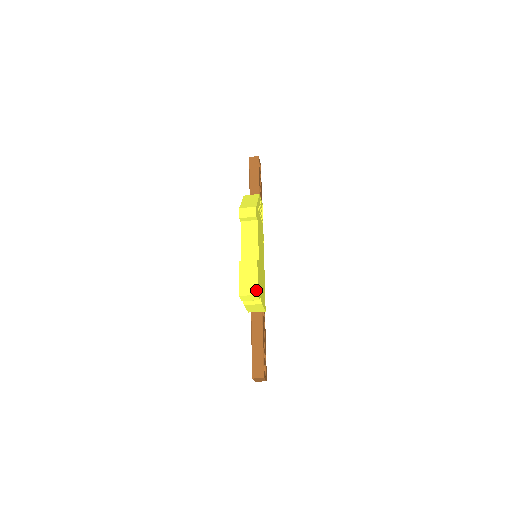
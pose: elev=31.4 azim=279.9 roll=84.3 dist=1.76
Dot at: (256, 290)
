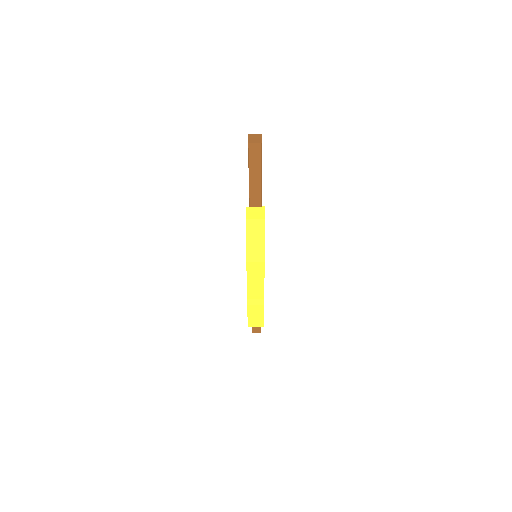
Dot at: (263, 324)
